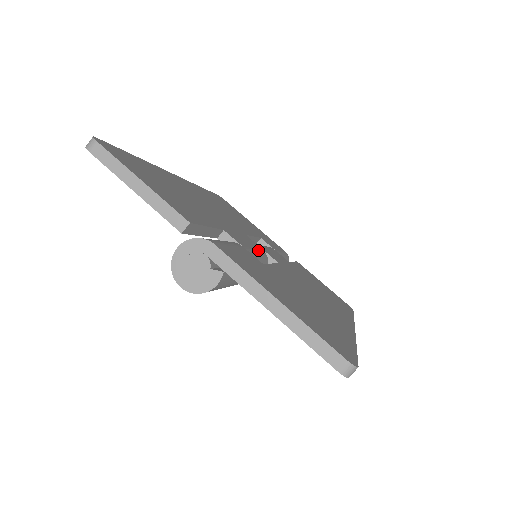
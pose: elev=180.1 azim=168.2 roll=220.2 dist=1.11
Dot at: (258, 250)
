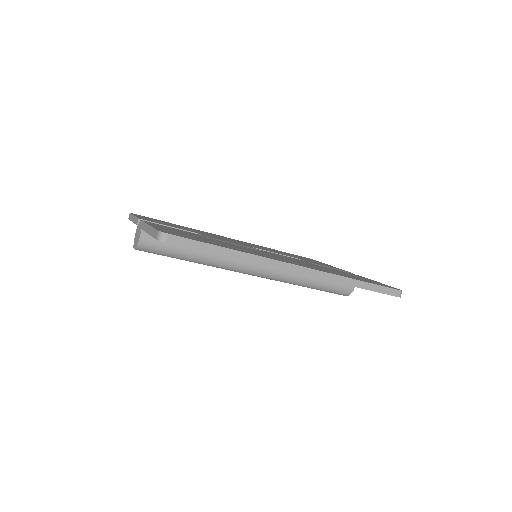
Dot at: (240, 245)
